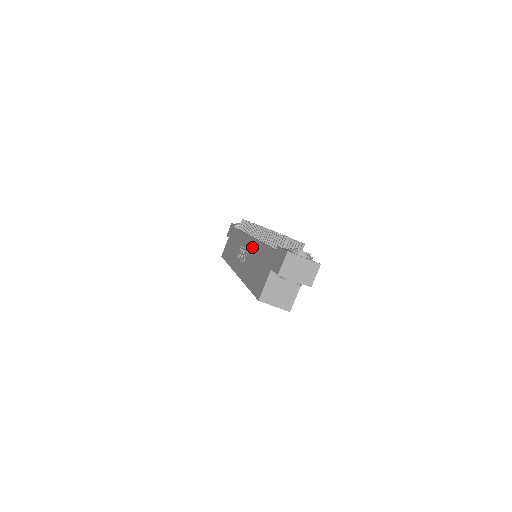
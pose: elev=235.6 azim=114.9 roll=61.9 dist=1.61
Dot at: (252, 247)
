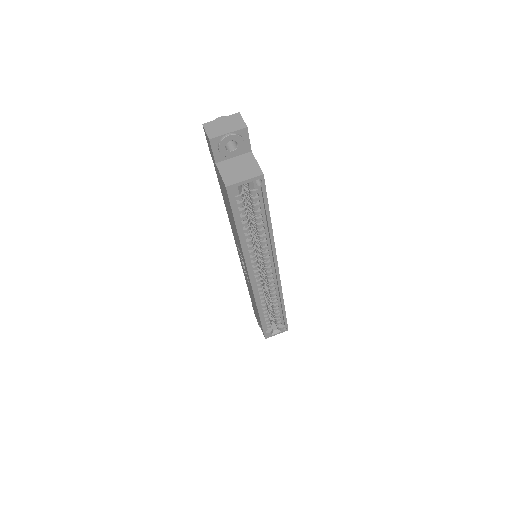
Dot at: occluded
